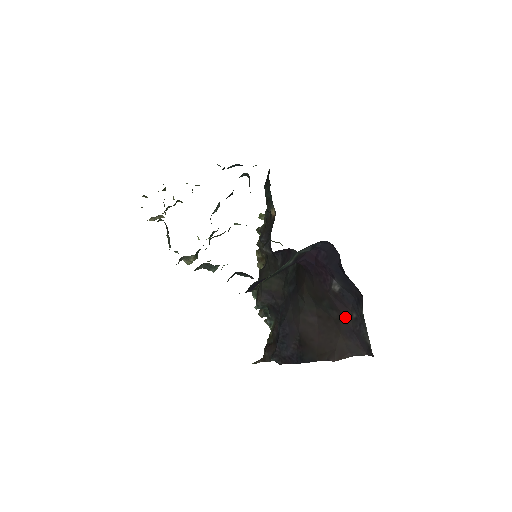
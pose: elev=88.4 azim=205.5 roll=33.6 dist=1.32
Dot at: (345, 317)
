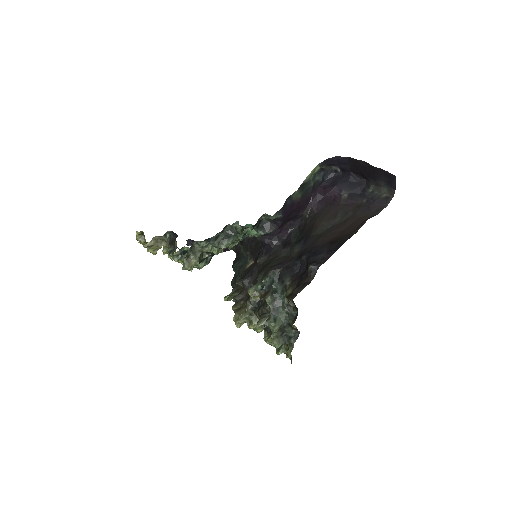
Dot at: (359, 207)
